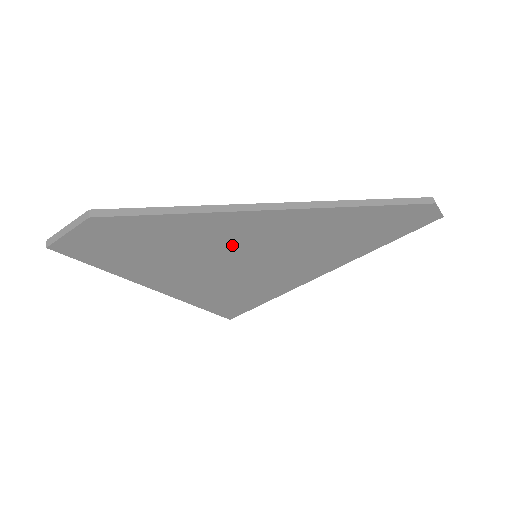
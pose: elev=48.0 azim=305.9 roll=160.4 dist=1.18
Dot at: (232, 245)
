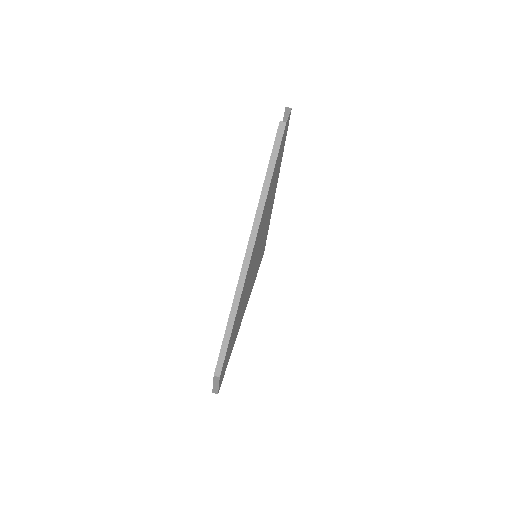
Dot at: (249, 278)
